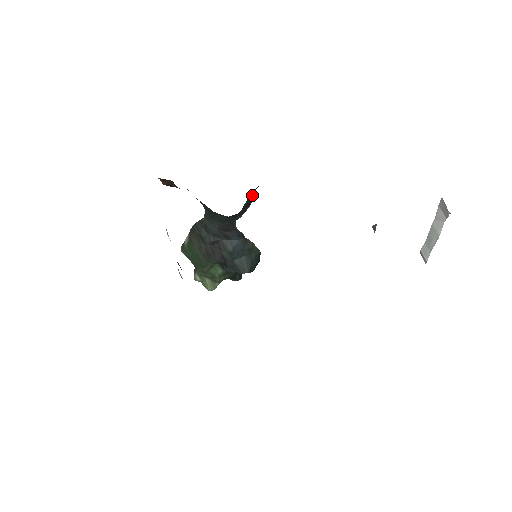
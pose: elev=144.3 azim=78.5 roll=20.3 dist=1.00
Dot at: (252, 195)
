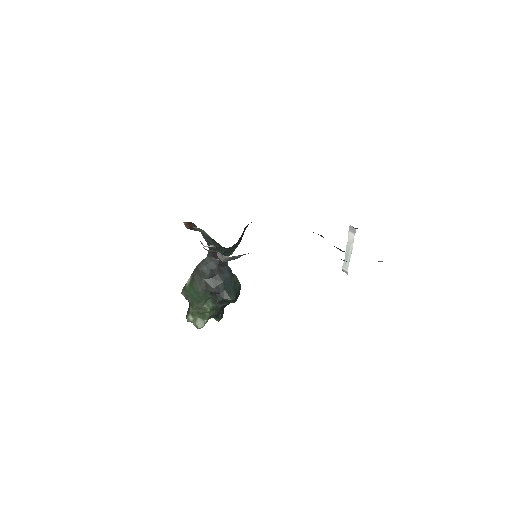
Dot at: occluded
